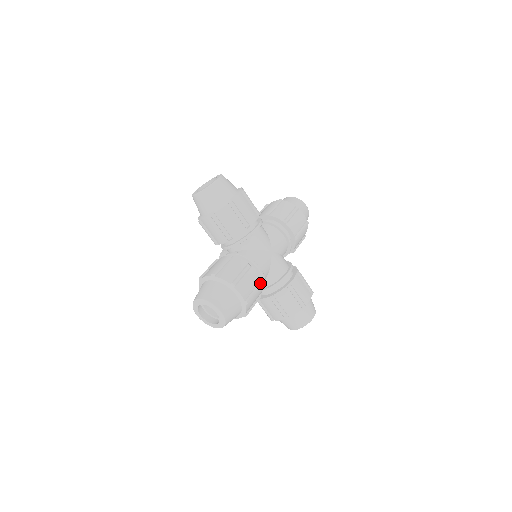
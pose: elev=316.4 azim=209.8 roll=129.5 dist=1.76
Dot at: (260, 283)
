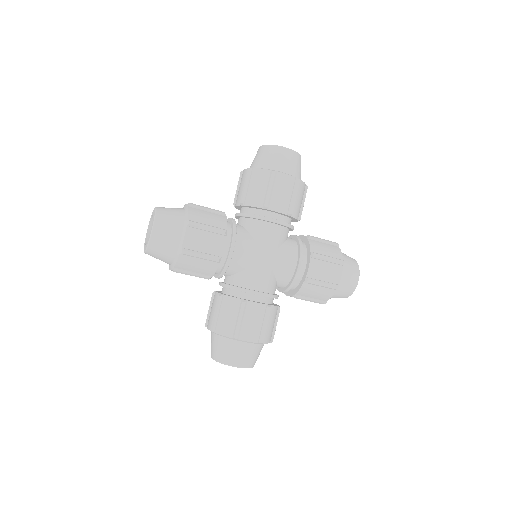
Dot at: (267, 311)
